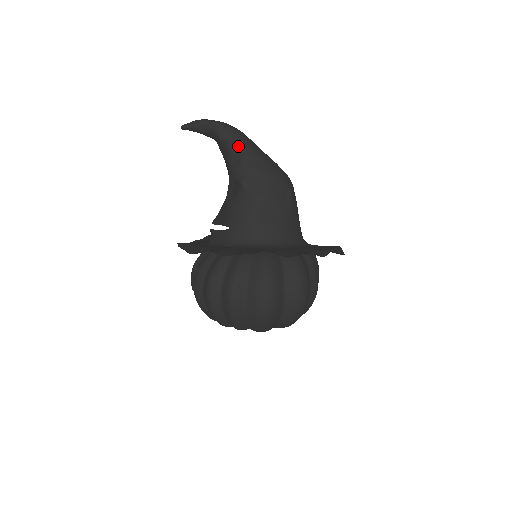
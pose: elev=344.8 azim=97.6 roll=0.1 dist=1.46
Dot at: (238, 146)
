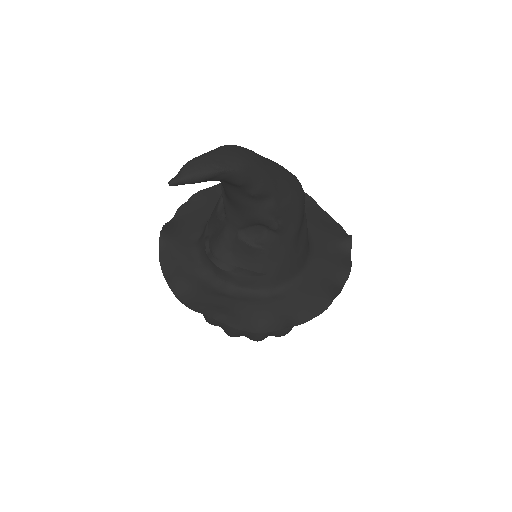
Dot at: (268, 189)
